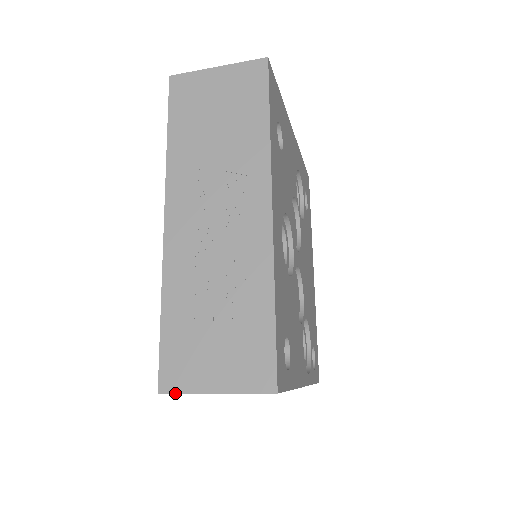
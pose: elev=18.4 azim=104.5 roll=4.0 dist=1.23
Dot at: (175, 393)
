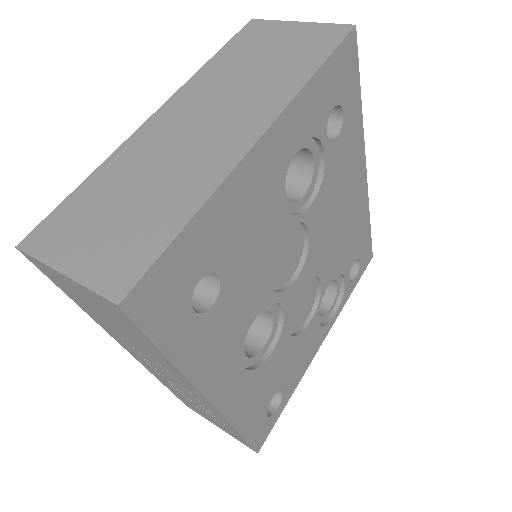
Dot at: occluded
